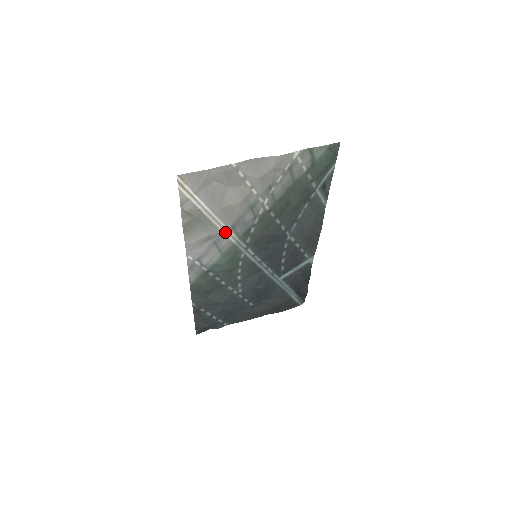
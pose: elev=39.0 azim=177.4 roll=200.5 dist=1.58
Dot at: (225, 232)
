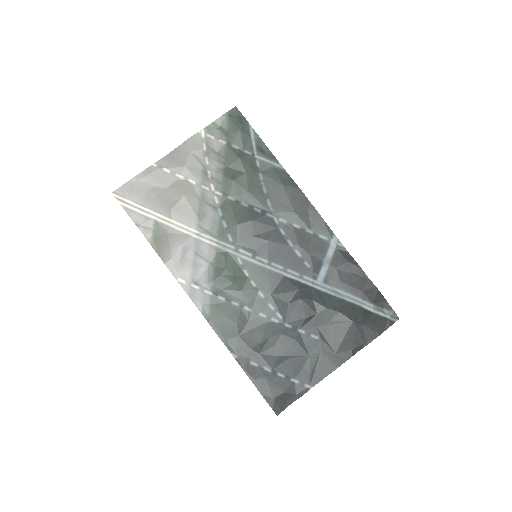
Dot at: (197, 237)
